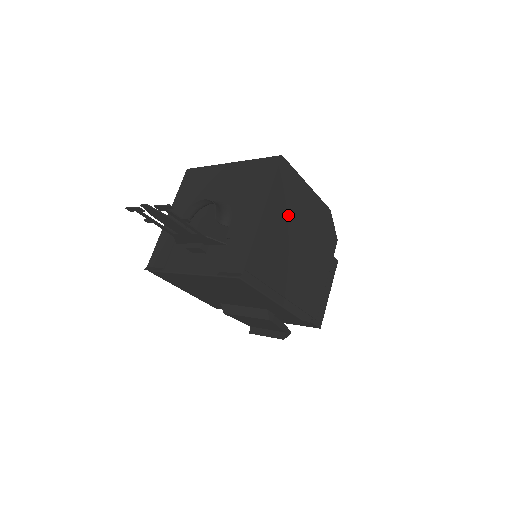
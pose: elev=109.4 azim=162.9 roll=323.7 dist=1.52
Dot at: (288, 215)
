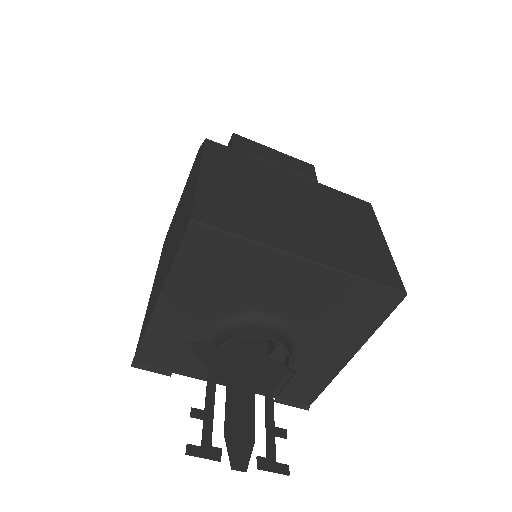
Dot at: occluded
